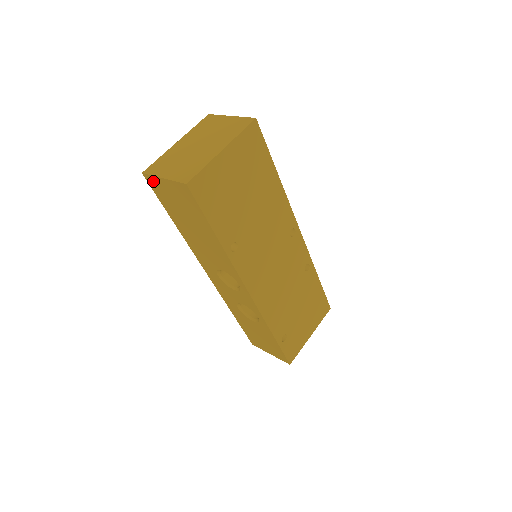
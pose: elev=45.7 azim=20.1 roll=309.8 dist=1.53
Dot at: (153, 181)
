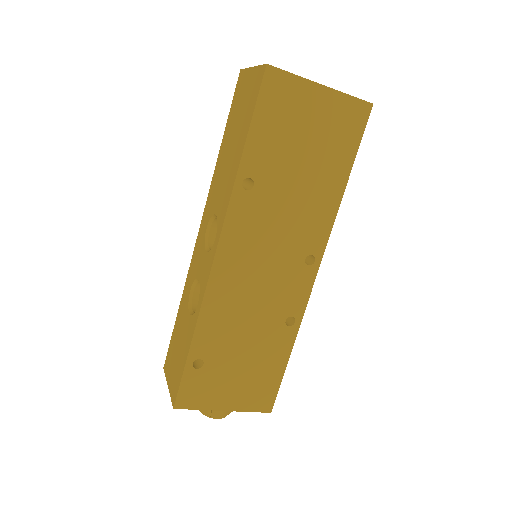
Dot at: (242, 77)
